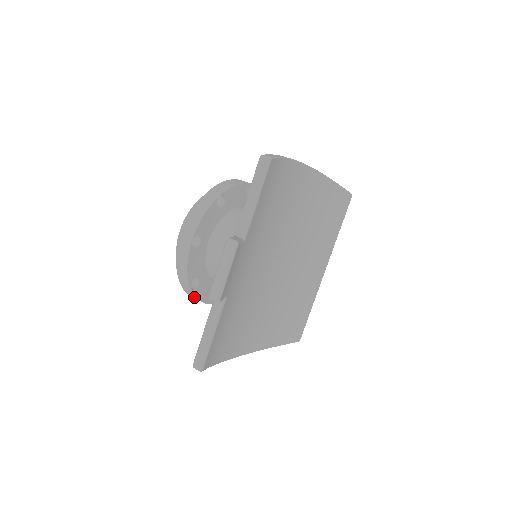
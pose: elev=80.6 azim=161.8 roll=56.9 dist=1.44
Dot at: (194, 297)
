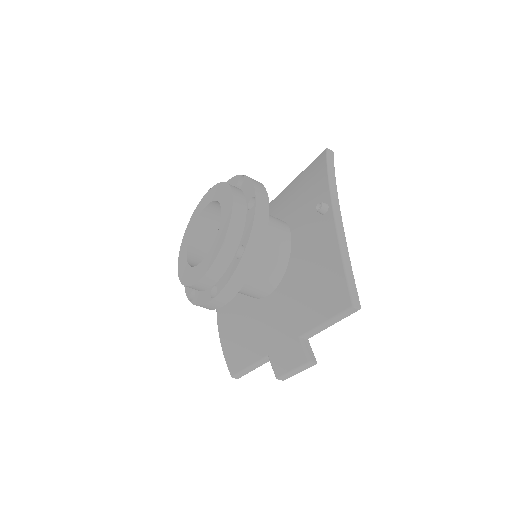
Dot at: occluded
